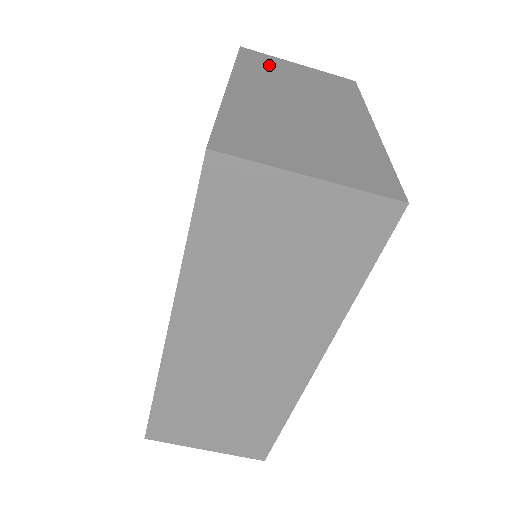
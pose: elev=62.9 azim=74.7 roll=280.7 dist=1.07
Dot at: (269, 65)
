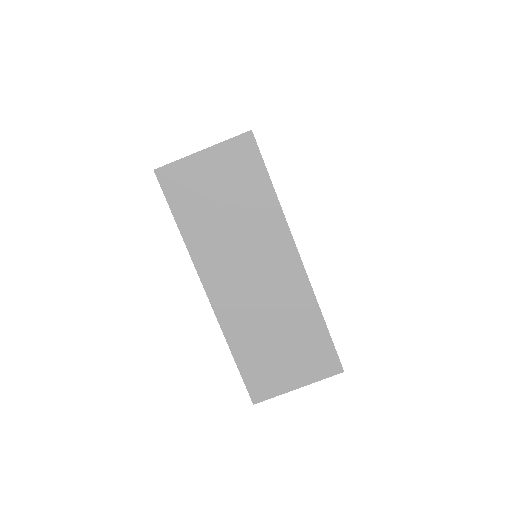
Dot at: occluded
